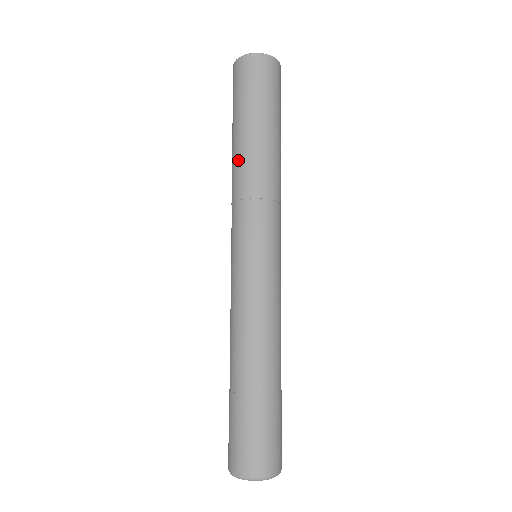
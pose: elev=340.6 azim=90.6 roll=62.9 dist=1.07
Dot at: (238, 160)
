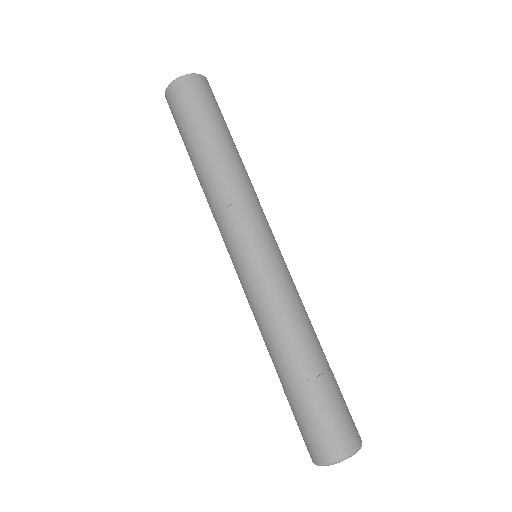
Dot at: occluded
